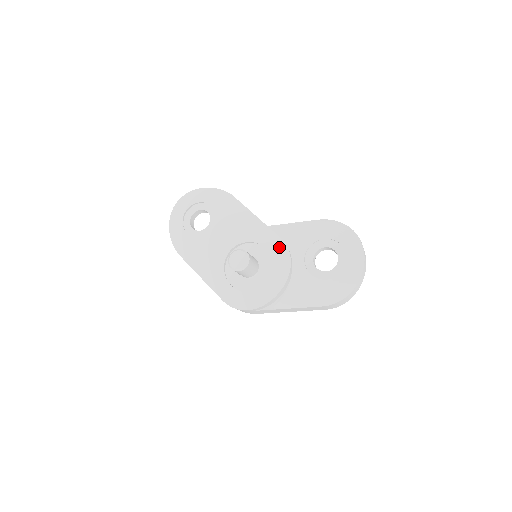
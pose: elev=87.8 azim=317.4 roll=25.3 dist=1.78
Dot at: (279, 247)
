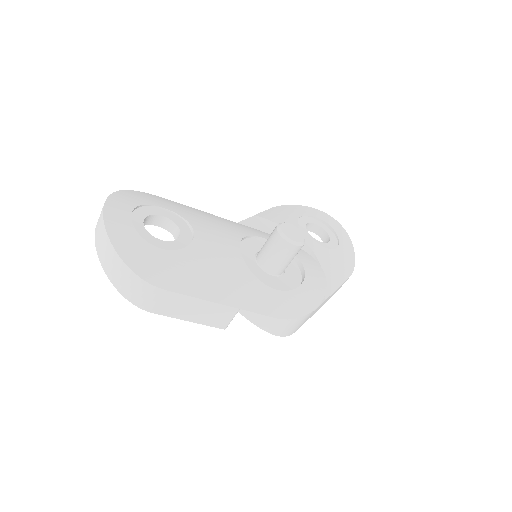
Dot at: occluded
